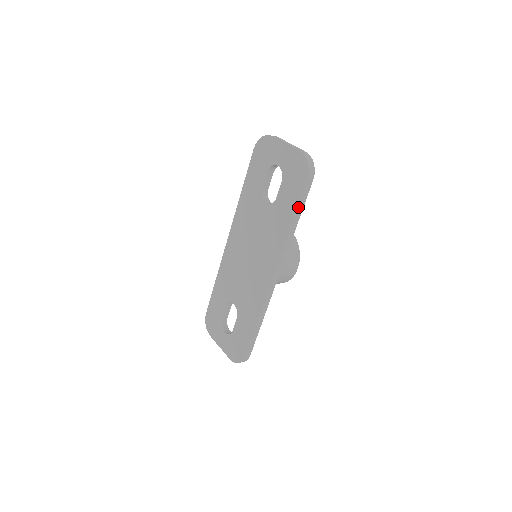
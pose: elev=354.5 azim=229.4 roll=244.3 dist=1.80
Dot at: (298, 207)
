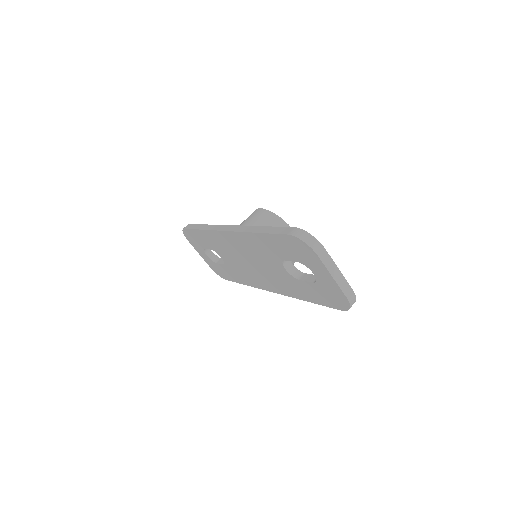
Dot at: (321, 304)
